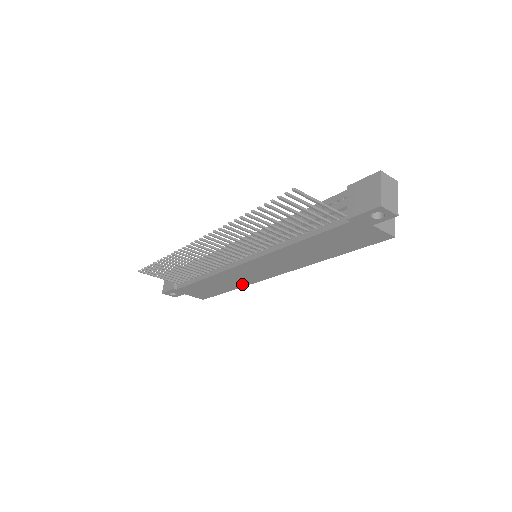
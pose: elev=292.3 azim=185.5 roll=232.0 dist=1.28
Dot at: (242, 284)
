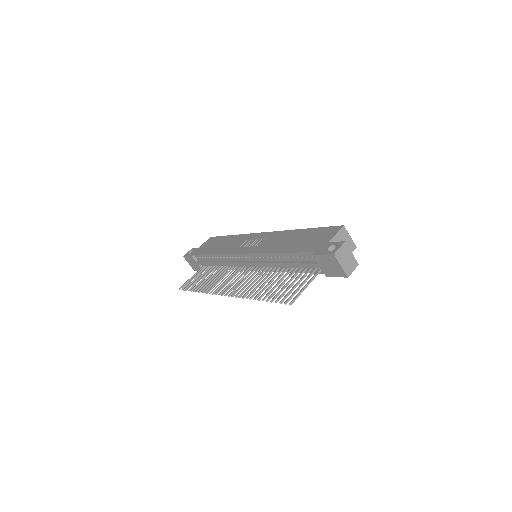
Dot at: occluded
